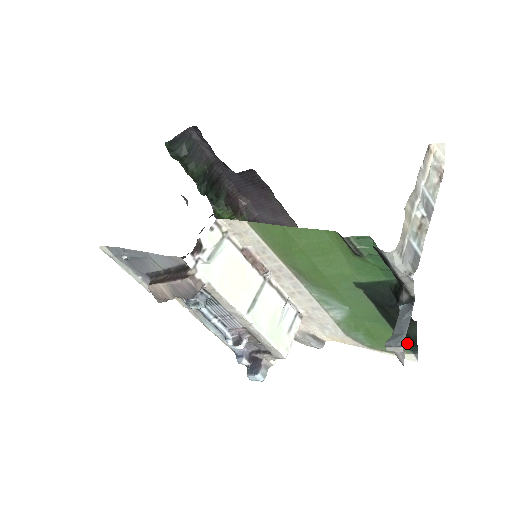
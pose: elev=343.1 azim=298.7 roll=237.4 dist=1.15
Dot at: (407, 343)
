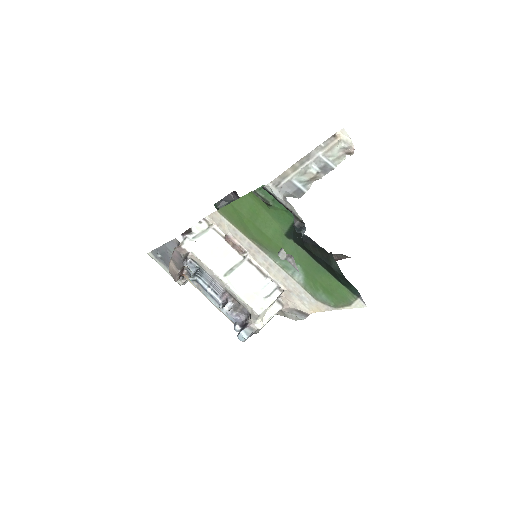
Dot at: (345, 284)
